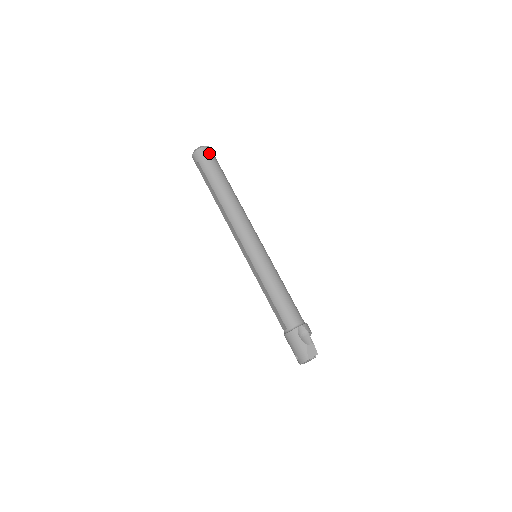
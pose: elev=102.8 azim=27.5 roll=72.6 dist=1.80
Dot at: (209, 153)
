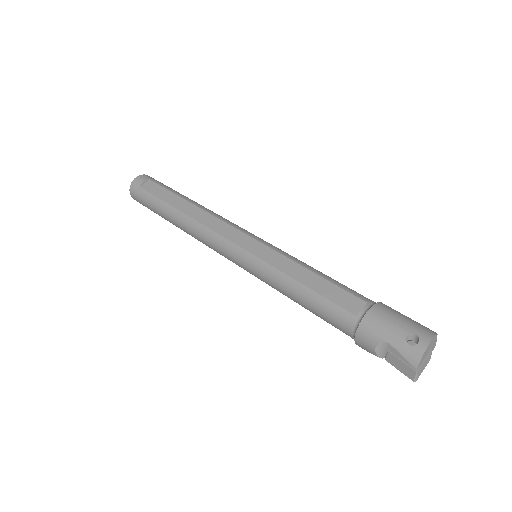
Dot at: occluded
